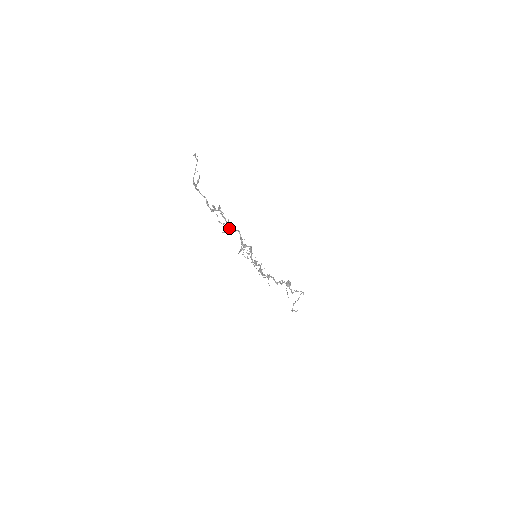
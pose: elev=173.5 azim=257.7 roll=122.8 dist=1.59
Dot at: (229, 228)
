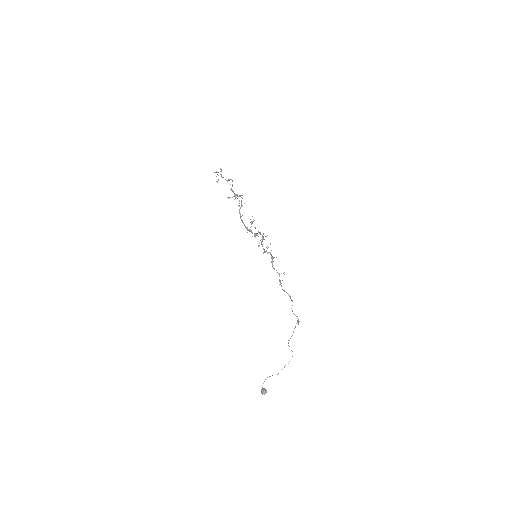
Dot at: occluded
